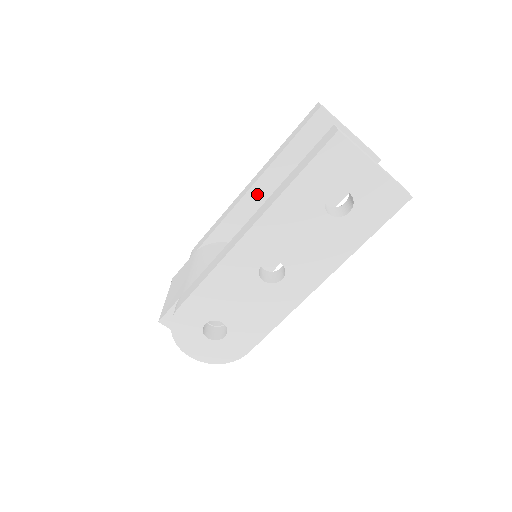
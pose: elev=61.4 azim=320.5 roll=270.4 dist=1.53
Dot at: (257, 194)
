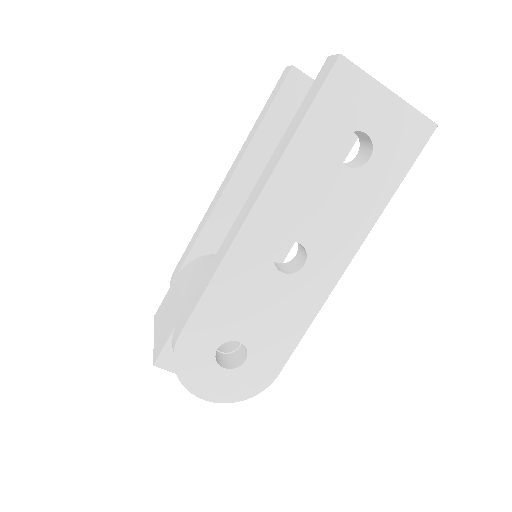
Dot at: (238, 186)
